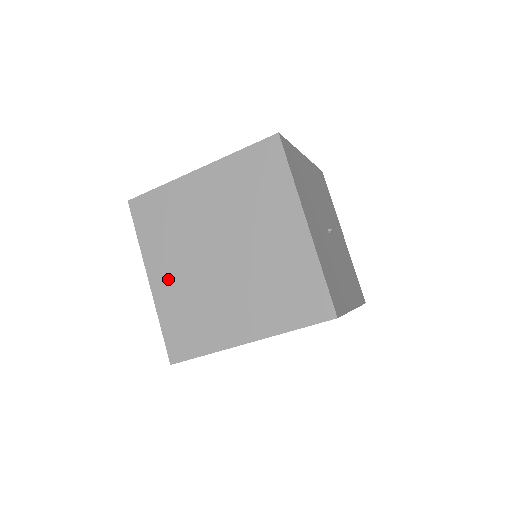
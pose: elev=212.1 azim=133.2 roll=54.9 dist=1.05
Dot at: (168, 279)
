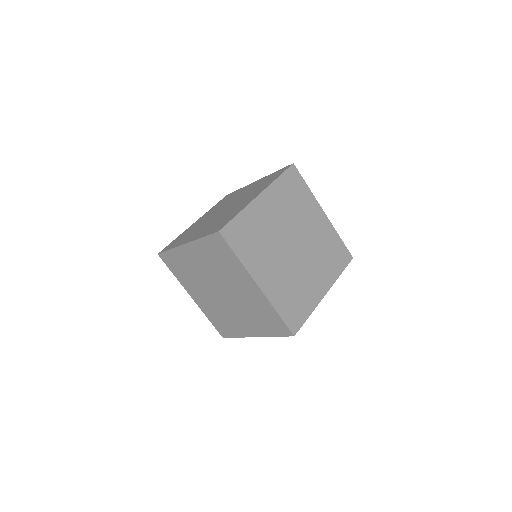
Dot at: (270, 278)
